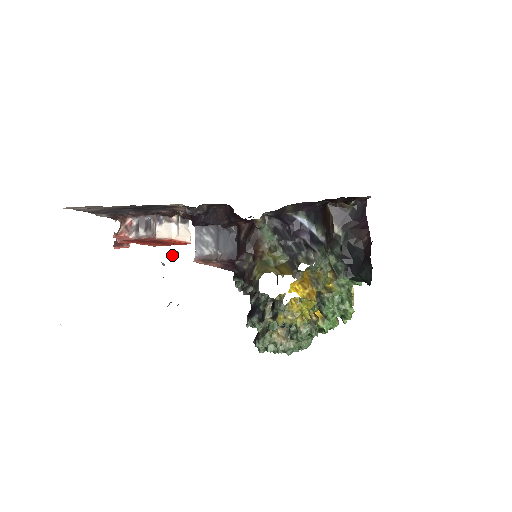
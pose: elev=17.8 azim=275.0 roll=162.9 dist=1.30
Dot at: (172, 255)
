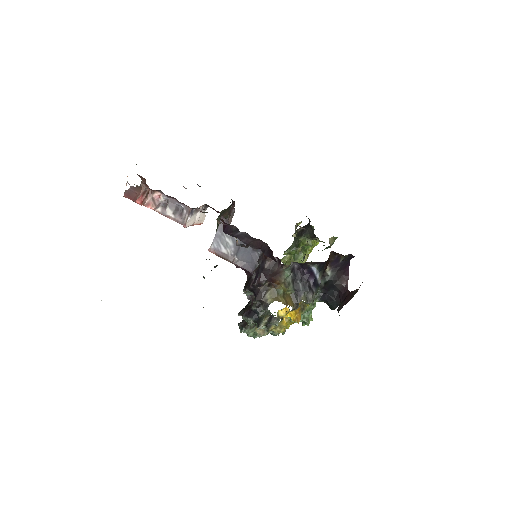
Dot at: occluded
